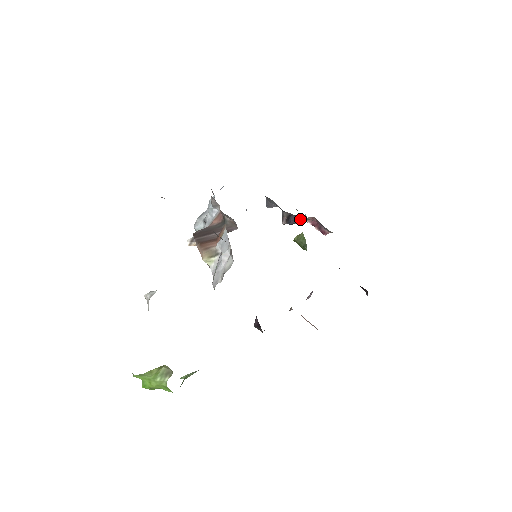
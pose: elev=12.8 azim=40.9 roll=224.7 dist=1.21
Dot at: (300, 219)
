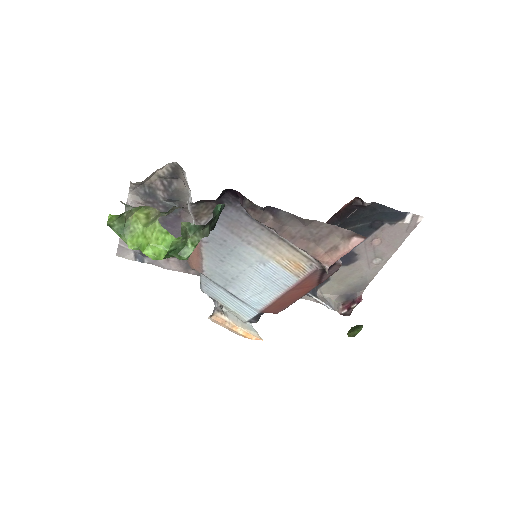
Dot at: occluded
